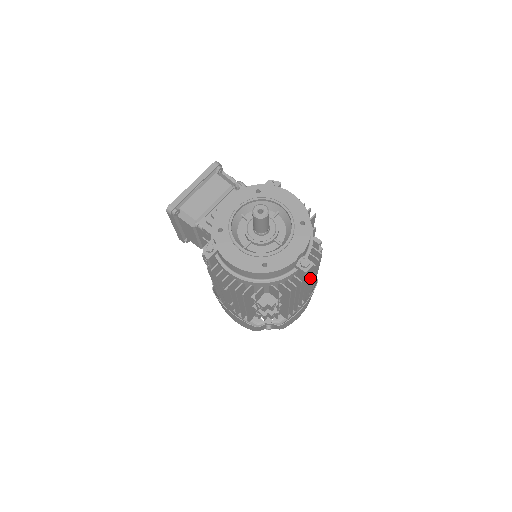
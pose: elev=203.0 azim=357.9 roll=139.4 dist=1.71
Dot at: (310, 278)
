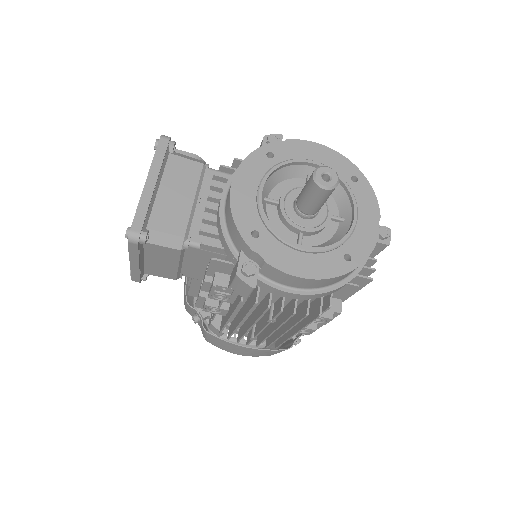
Dot at: occluded
